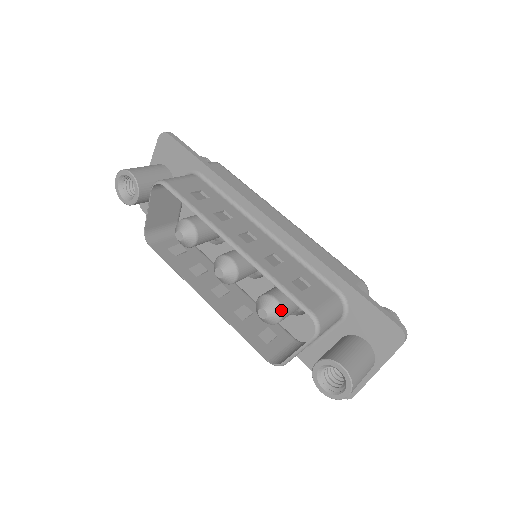
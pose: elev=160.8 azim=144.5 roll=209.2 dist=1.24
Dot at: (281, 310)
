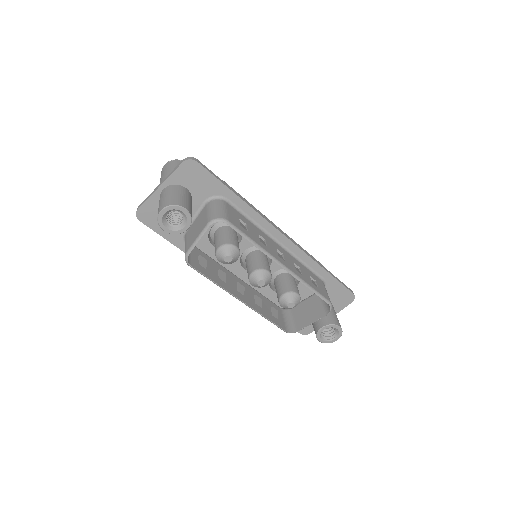
Dot at: occluded
